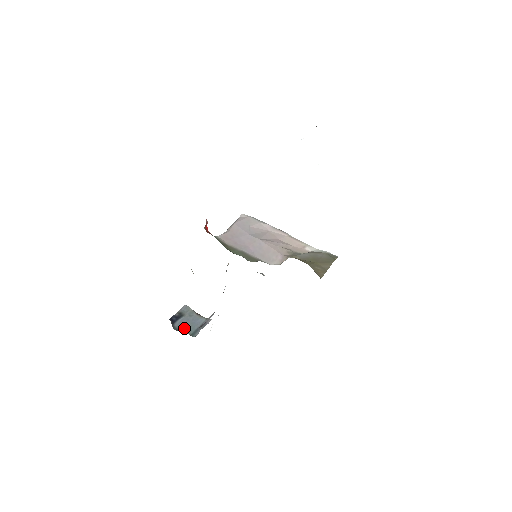
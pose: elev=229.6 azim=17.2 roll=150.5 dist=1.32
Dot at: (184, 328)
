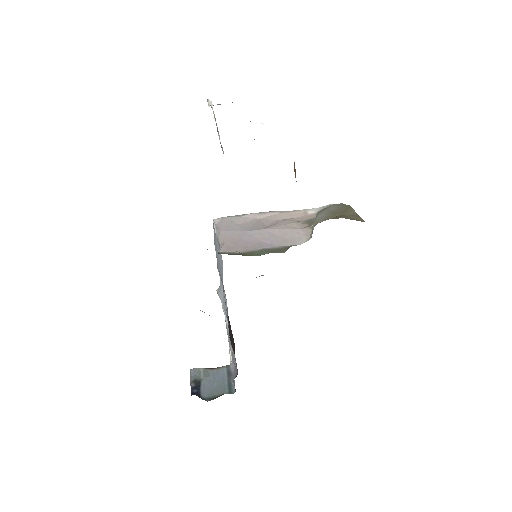
Dot at: (215, 392)
